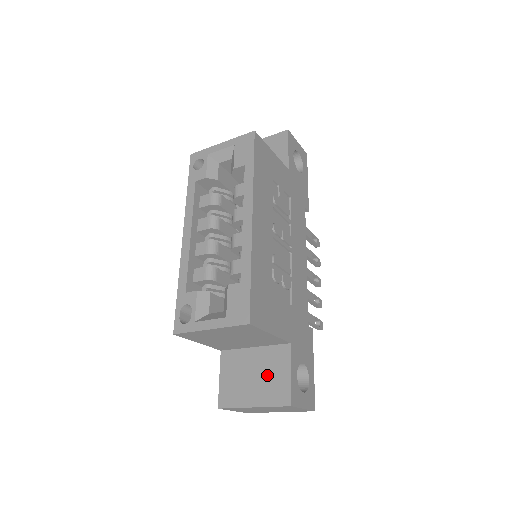
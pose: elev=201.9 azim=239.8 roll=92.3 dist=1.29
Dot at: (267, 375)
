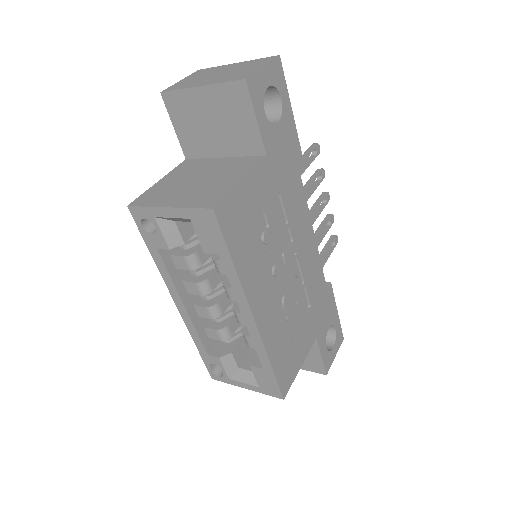
Dot at: occluded
